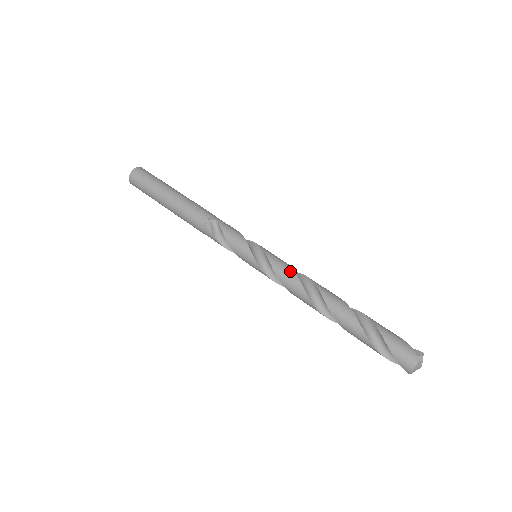
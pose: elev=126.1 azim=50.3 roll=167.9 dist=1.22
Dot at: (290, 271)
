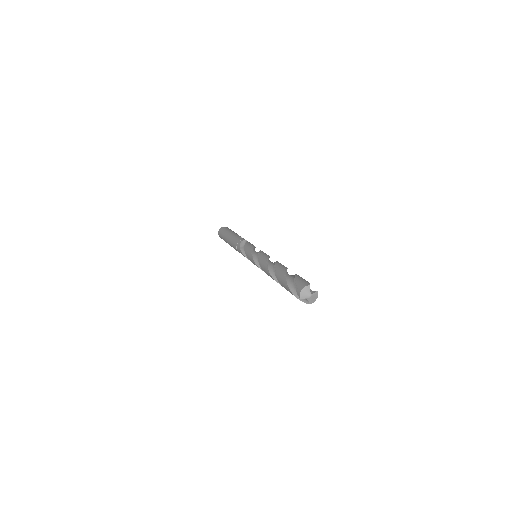
Dot at: (267, 255)
